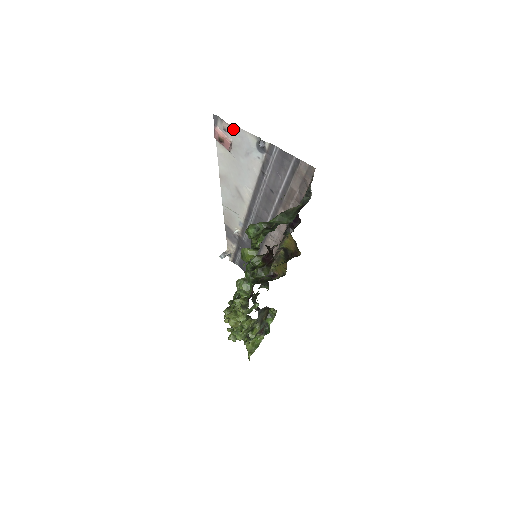
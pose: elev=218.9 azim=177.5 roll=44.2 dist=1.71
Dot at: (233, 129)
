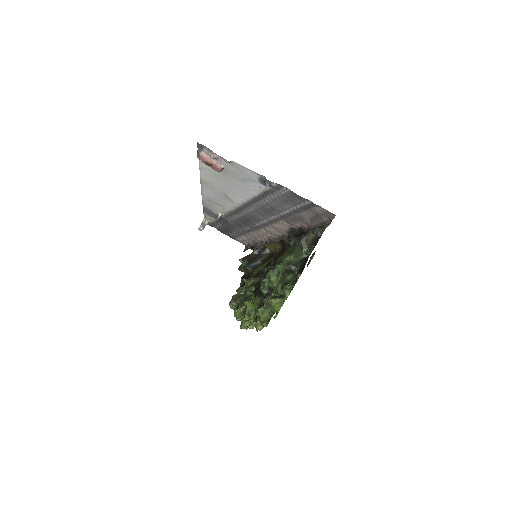
Dot at: (226, 161)
